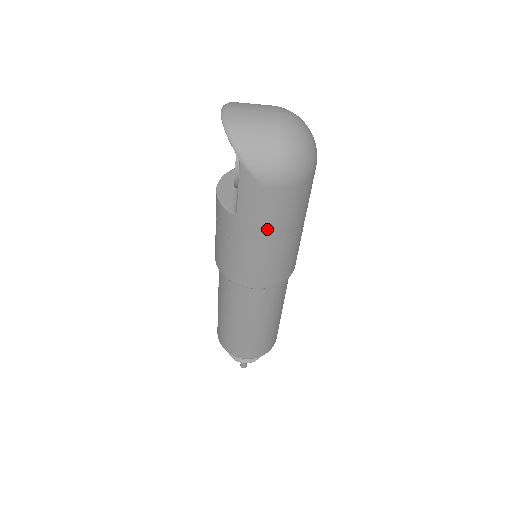
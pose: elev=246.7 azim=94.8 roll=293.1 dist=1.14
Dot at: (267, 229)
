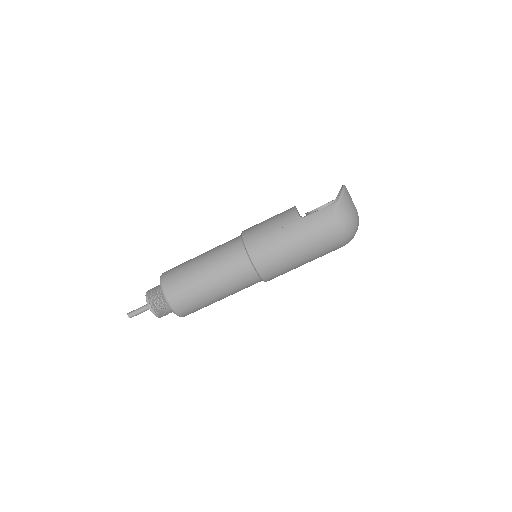
Dot at: (304, 238)
